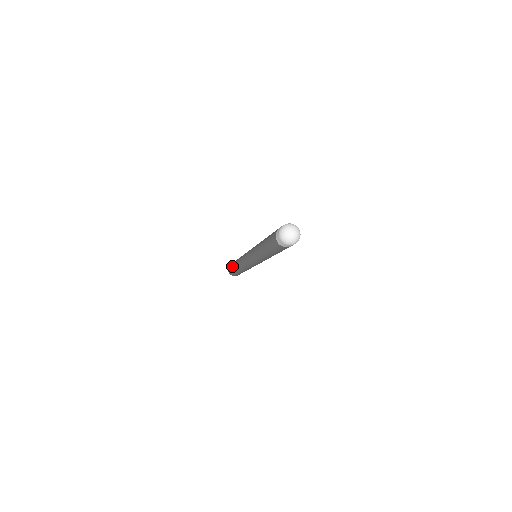
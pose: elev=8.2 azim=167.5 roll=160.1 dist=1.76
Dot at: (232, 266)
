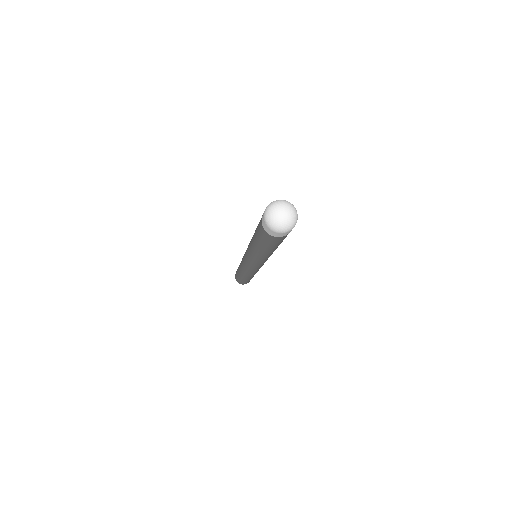
Dot at: occluded
